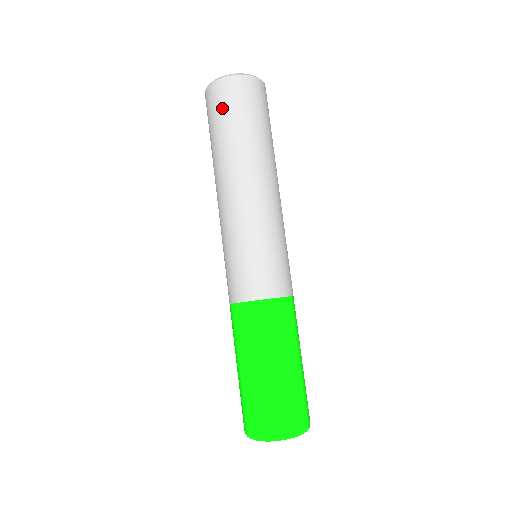
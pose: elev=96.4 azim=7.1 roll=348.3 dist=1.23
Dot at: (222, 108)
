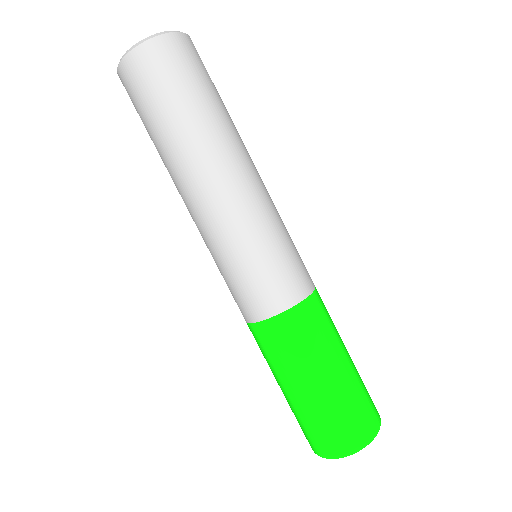
Dot at: (139, 99)
